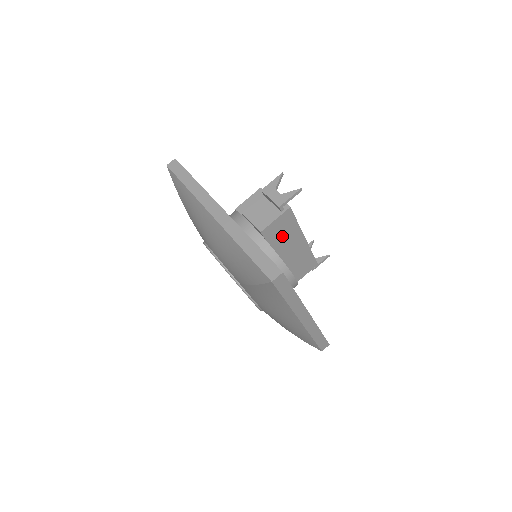
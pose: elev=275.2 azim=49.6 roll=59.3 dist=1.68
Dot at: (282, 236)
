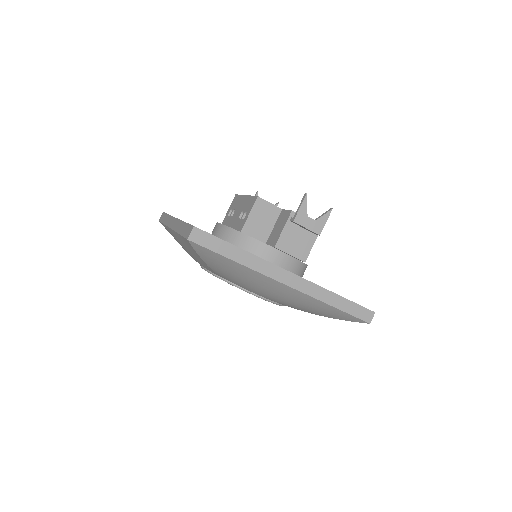
Dot at: occluded
